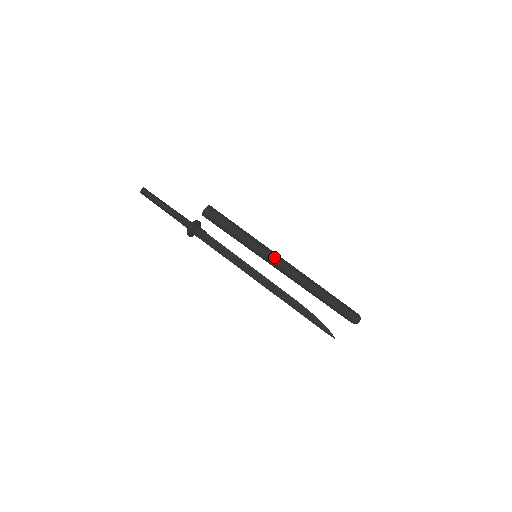
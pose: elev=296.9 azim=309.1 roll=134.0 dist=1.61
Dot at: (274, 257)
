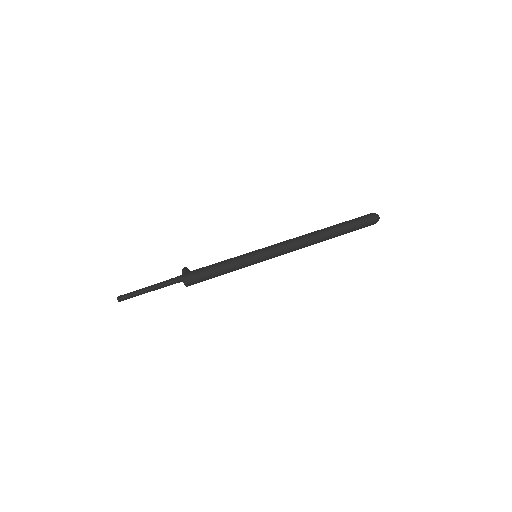
Dot at: occluded
